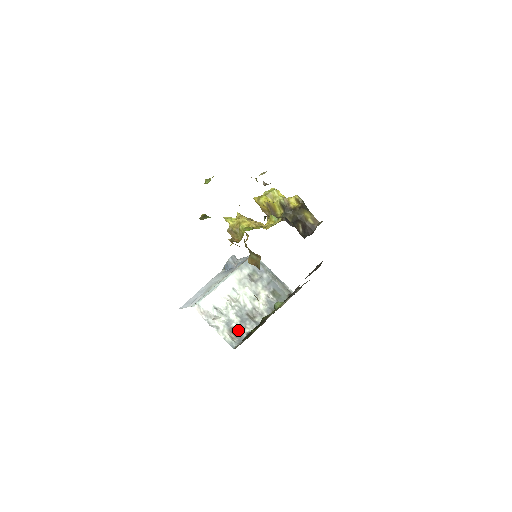
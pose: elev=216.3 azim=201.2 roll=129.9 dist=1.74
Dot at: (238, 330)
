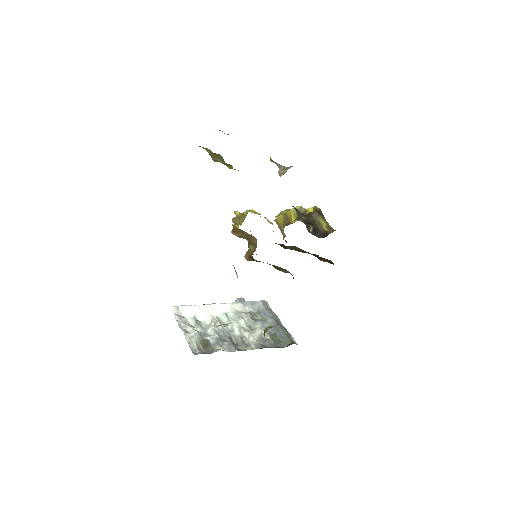
Dot at: (210, 344)
